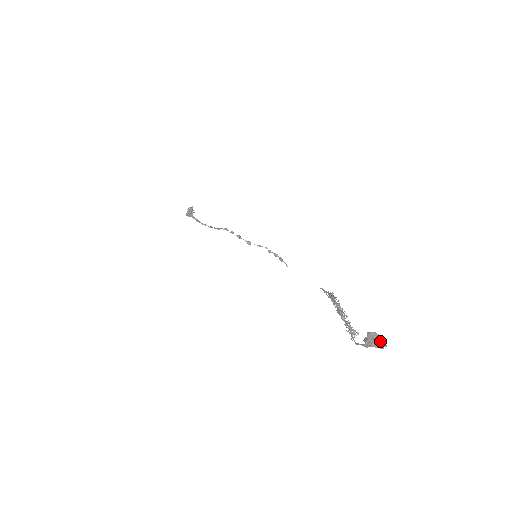
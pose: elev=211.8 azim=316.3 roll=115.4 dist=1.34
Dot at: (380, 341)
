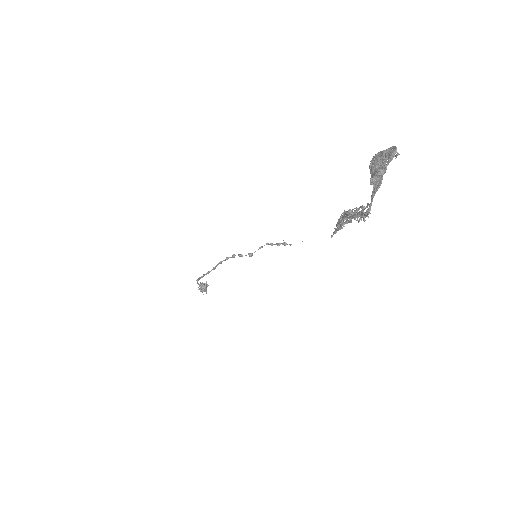
Dot at: (387, 153)
